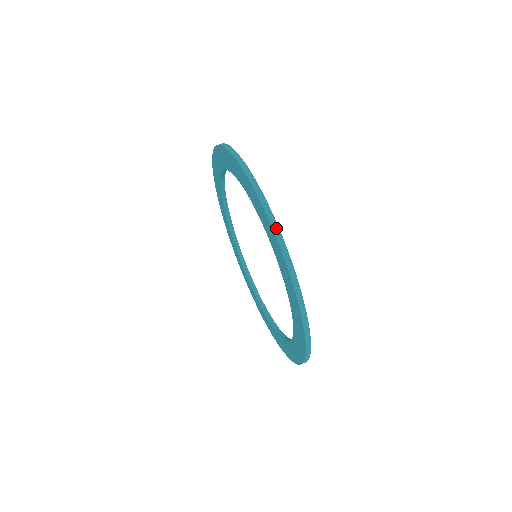
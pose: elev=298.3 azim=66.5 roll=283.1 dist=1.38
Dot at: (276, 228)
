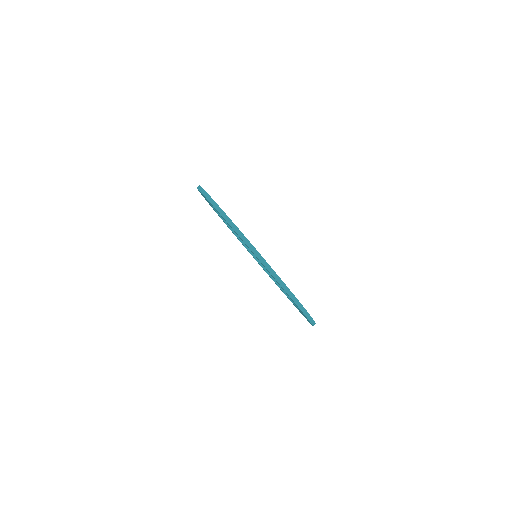
Dot at: (256, 252)
